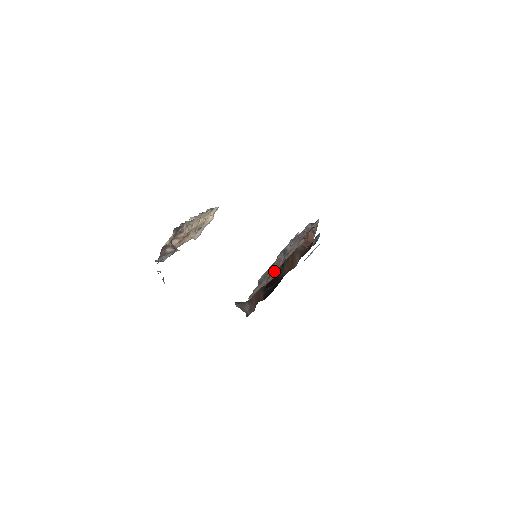
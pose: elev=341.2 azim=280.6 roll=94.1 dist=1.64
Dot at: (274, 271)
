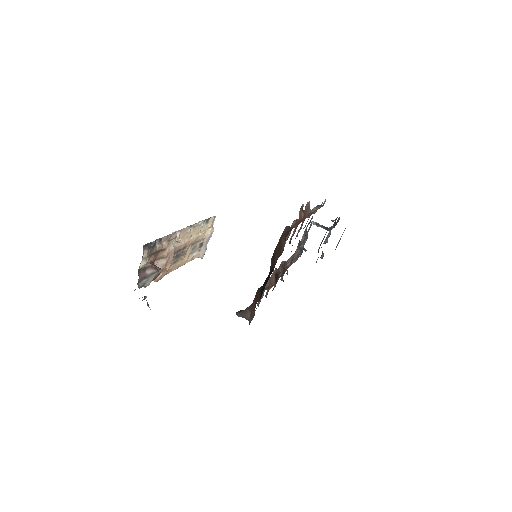
Dot at: (280, 267)
